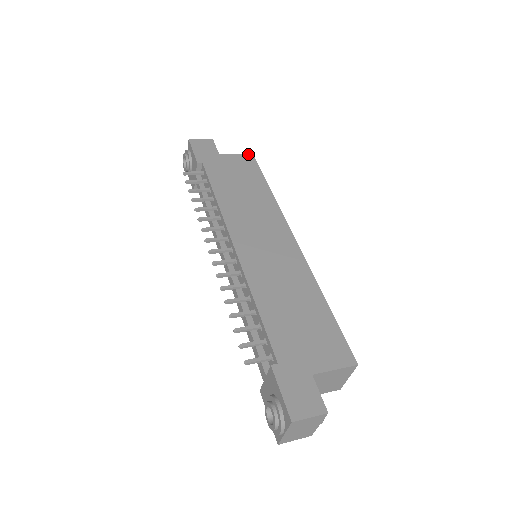
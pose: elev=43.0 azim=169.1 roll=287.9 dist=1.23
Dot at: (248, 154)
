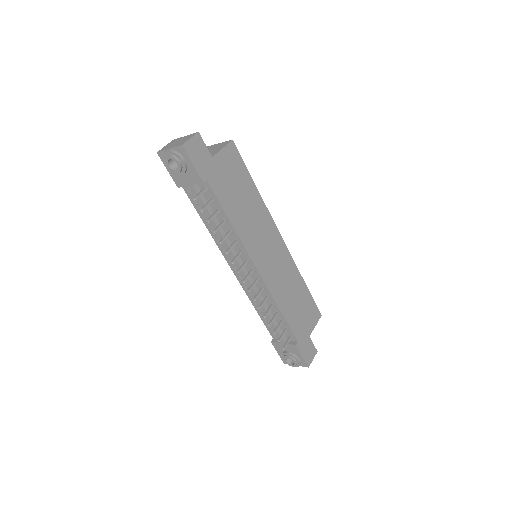
Dot at: (230, 143)
